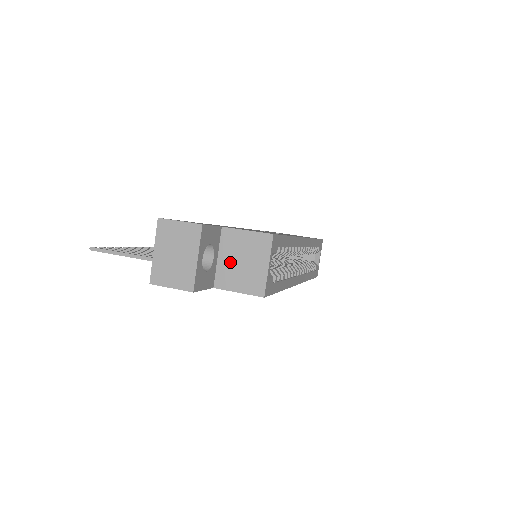
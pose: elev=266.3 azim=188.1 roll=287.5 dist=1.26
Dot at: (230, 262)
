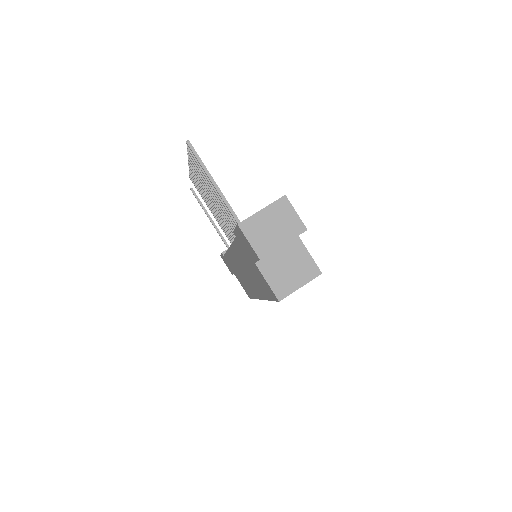
Dot at: (281, 260)
